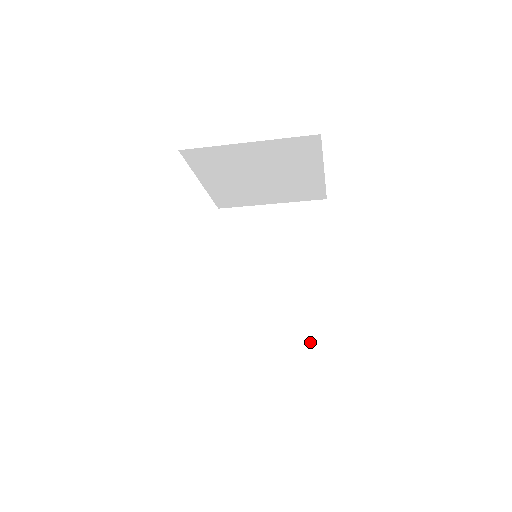
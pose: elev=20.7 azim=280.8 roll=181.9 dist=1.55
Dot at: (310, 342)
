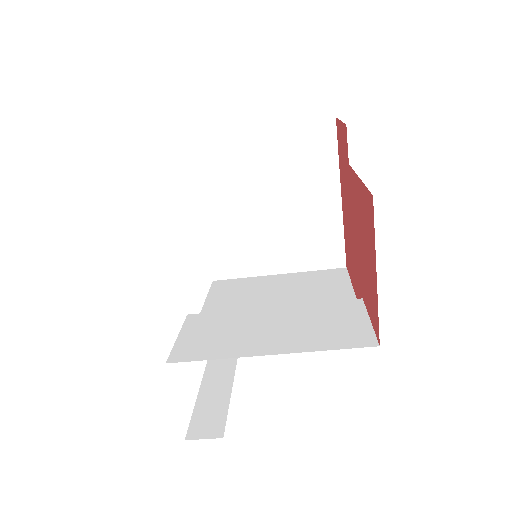
Dot at: (335, 348)
